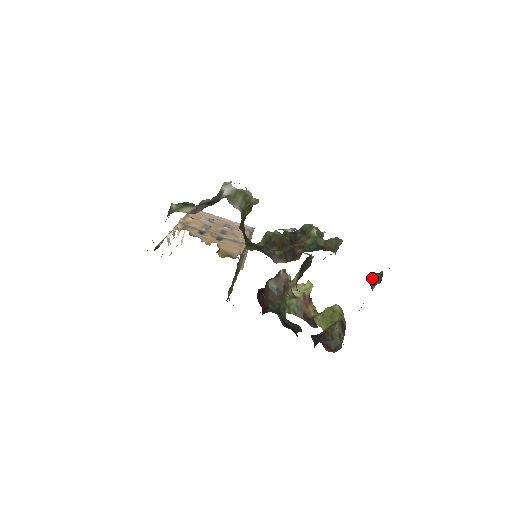
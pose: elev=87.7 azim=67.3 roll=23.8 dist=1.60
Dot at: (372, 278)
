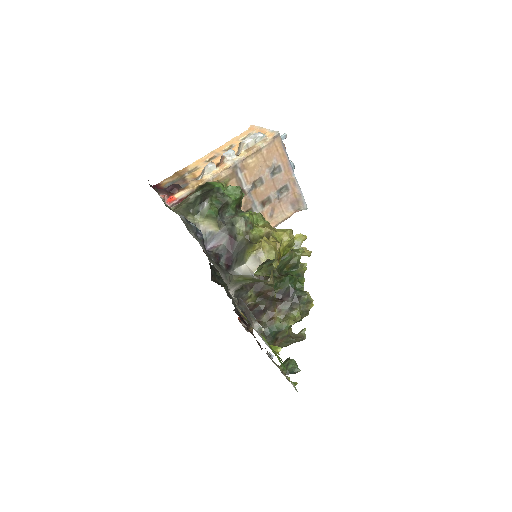
Dot at: (290, 364)
